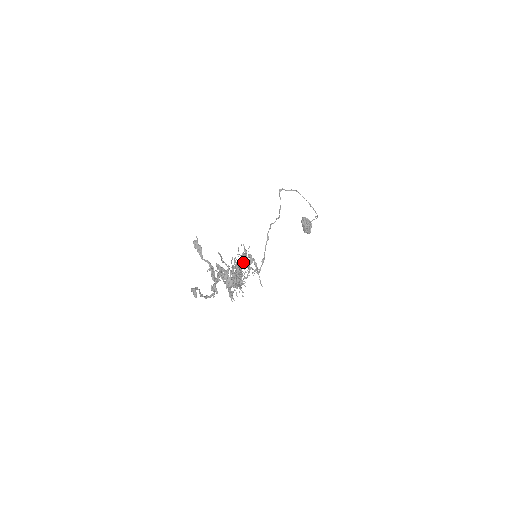
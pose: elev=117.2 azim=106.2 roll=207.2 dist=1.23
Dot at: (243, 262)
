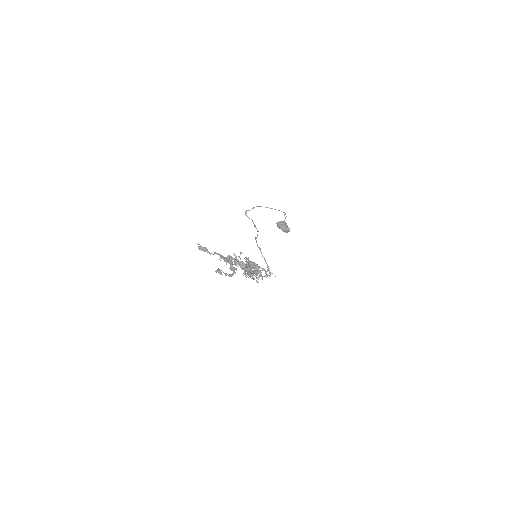
Dot at: (249, 264)
